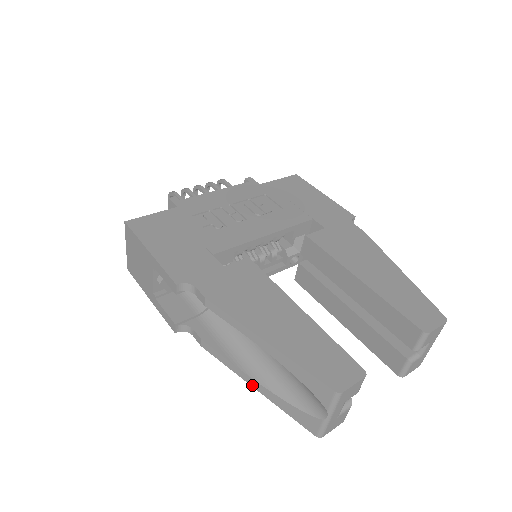
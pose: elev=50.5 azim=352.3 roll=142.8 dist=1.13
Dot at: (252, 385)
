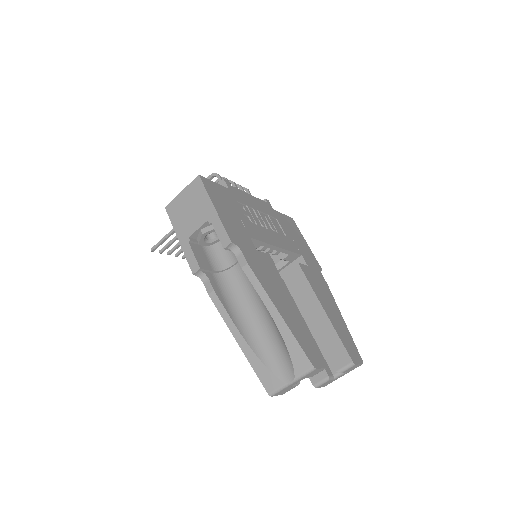
Dot at: (237, 340)
